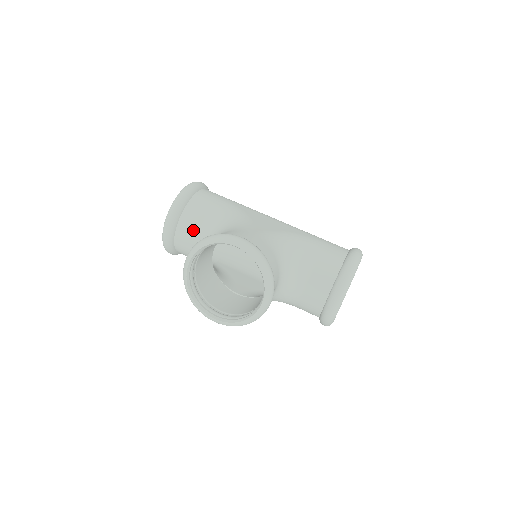
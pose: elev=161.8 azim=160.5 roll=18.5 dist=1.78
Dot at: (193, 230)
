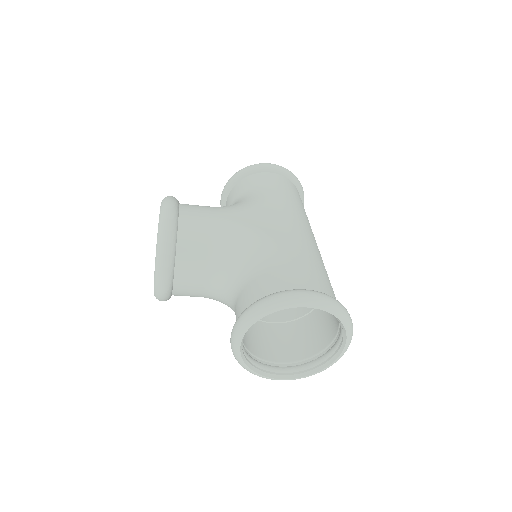
Dot at: occluded
